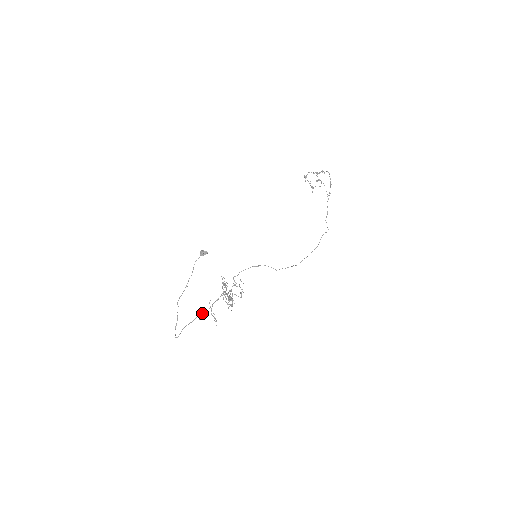
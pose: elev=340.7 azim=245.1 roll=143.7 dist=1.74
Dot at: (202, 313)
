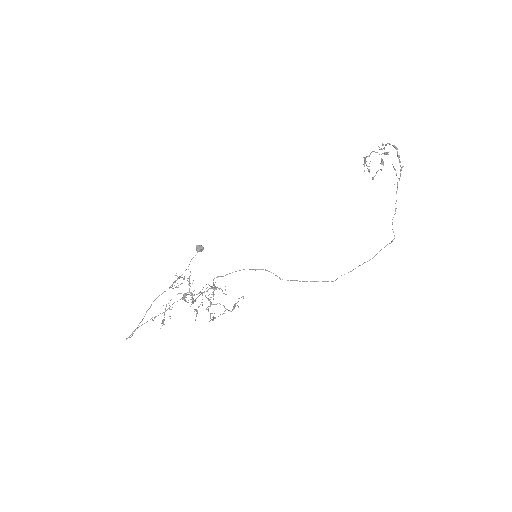
Dot at: occluded
